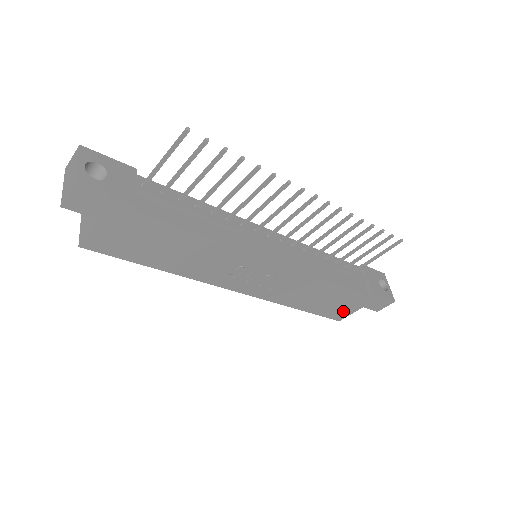
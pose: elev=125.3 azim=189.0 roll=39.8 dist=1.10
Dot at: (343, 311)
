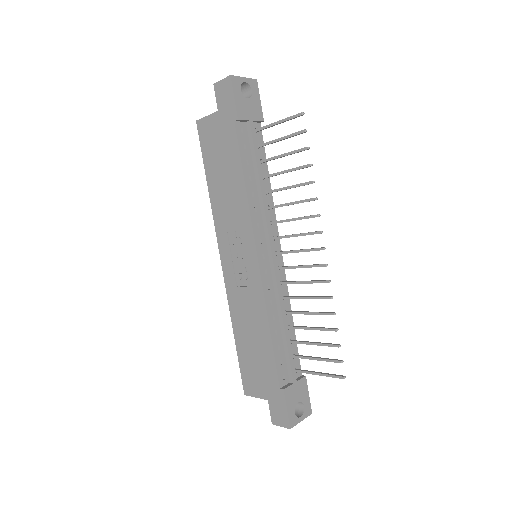
Dot at: (254, 384)
